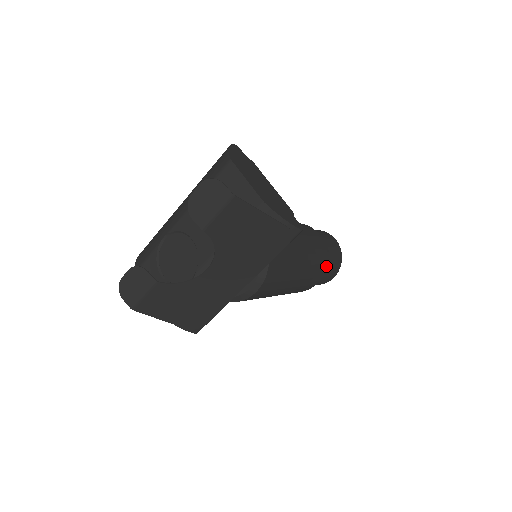
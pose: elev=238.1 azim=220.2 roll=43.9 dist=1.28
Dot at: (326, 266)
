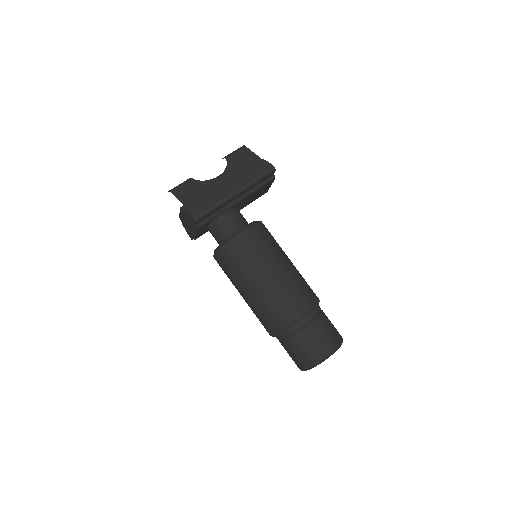
Dot at: (316, 305)
